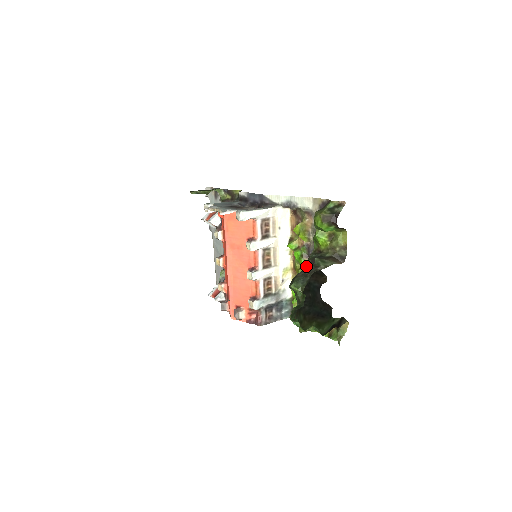
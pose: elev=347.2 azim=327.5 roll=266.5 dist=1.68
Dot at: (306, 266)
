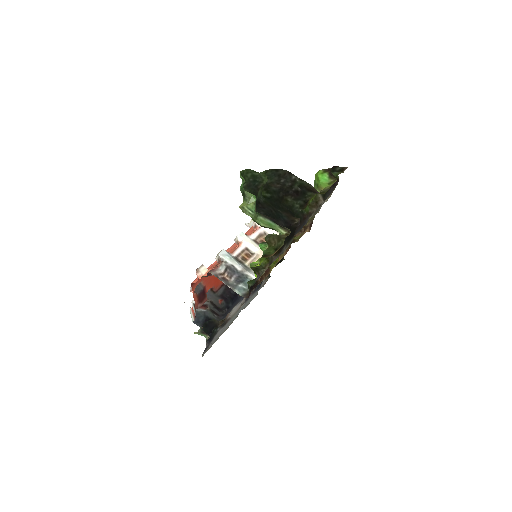
Dot at: (286, 195)
